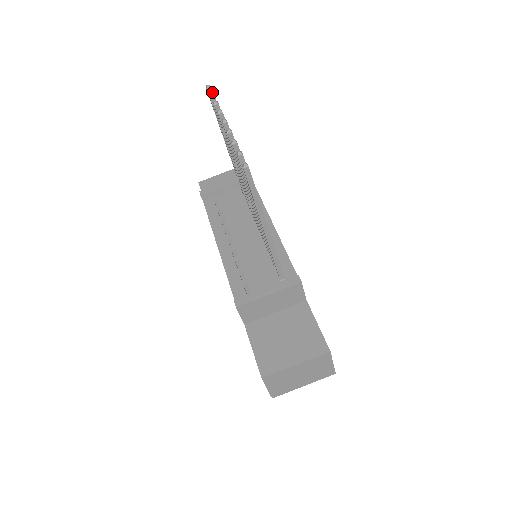
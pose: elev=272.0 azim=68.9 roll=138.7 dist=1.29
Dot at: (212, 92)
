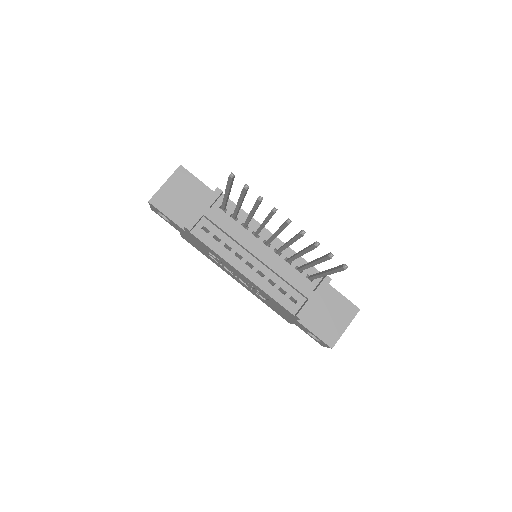
Dot at: (234, 177)
